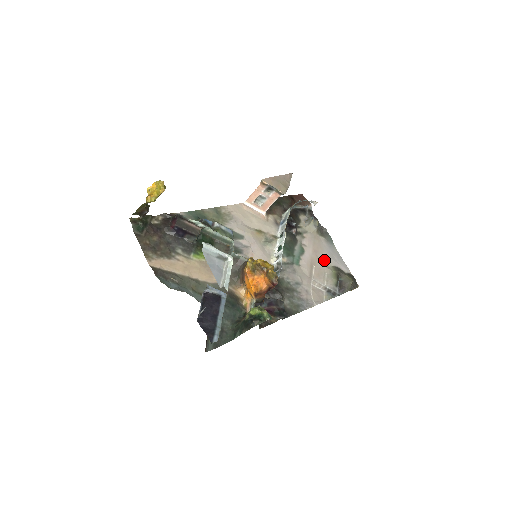
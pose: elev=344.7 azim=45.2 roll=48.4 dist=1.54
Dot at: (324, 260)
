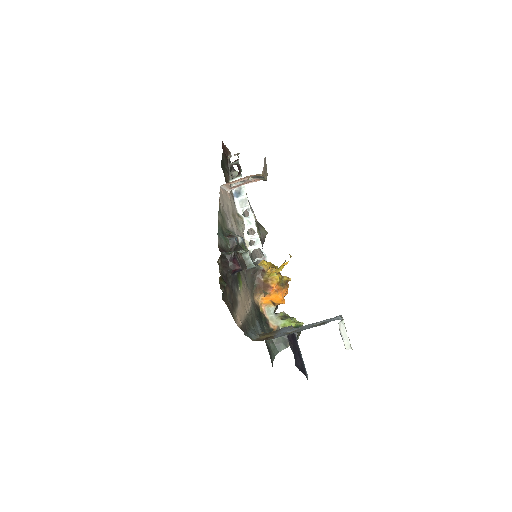
Dot at: occluded
